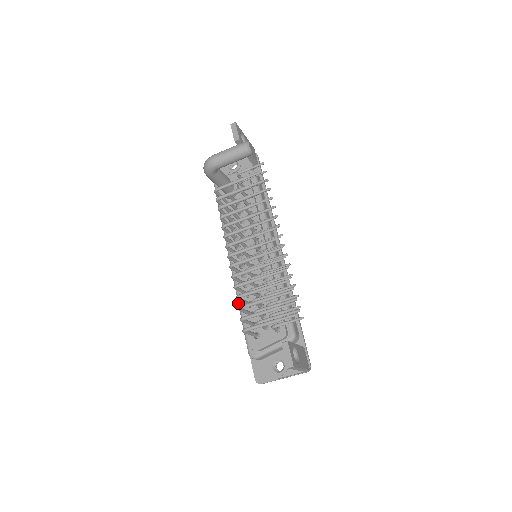
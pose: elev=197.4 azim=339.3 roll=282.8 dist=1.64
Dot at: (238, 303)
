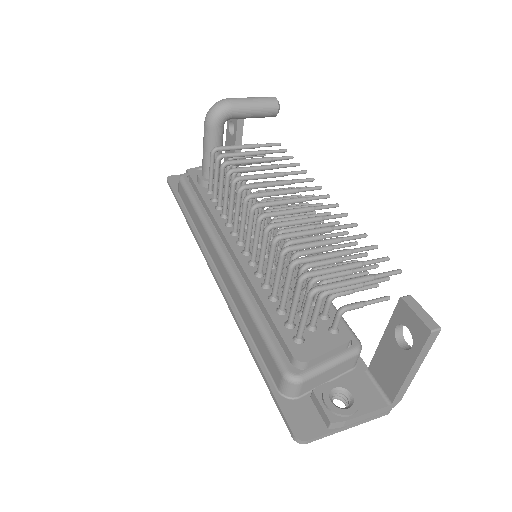
Dot at: (246, 301)
